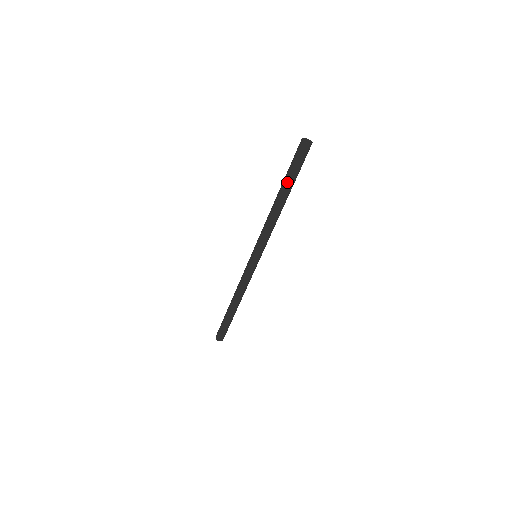
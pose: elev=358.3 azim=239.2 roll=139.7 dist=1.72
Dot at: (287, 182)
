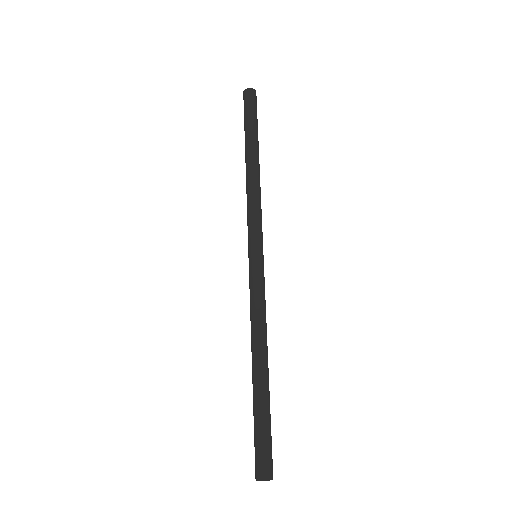
Dot at: (245, 137)
